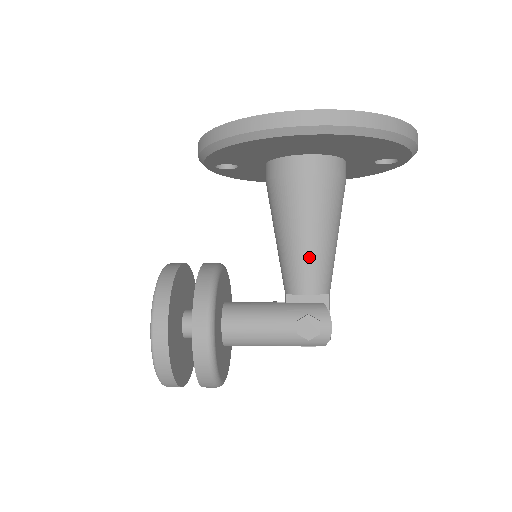
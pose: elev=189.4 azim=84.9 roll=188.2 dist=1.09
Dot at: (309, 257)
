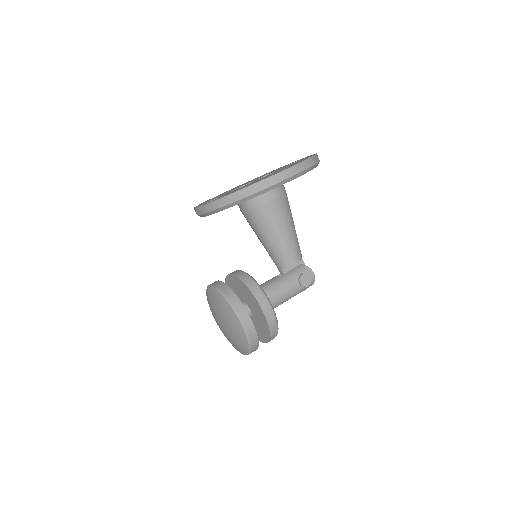
Dot at: (291, 243)
